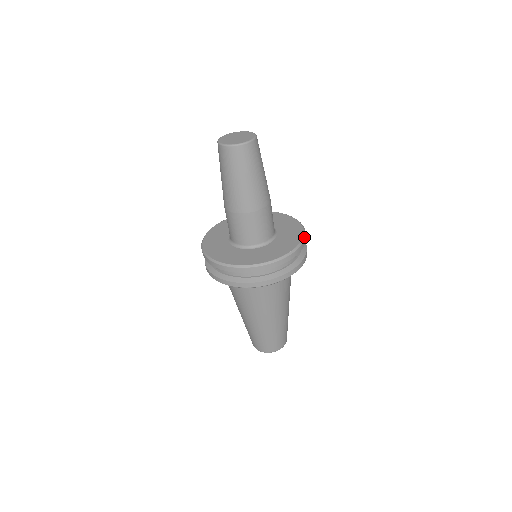
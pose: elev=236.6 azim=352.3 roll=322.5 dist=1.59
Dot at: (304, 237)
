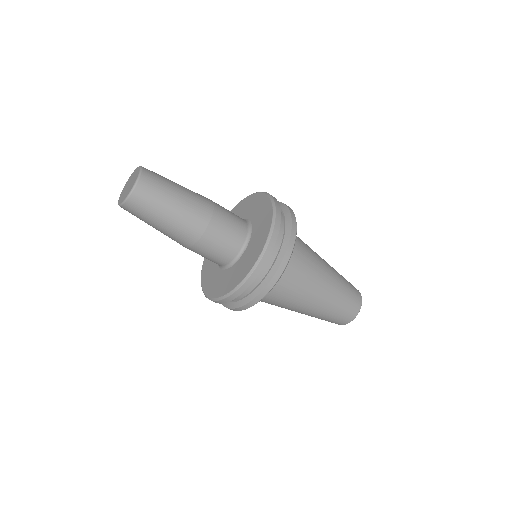
Dot at: (262, 254)
